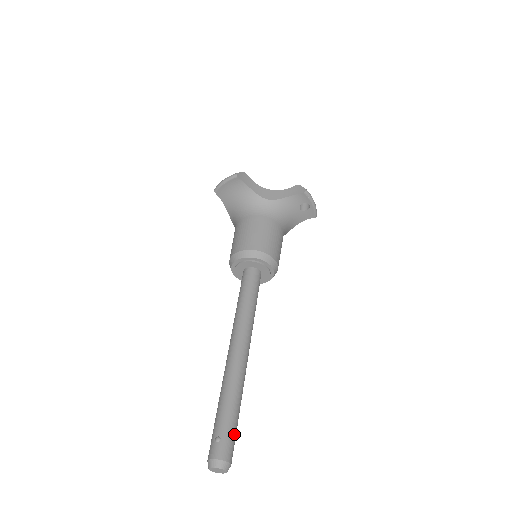
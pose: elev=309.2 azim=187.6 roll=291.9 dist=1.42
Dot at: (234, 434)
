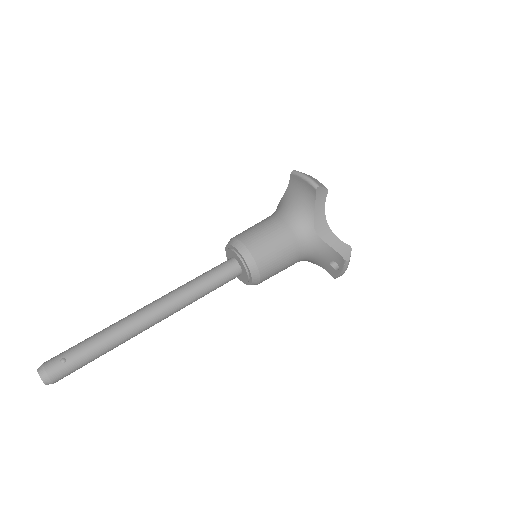
Dot at: (79, 368)
